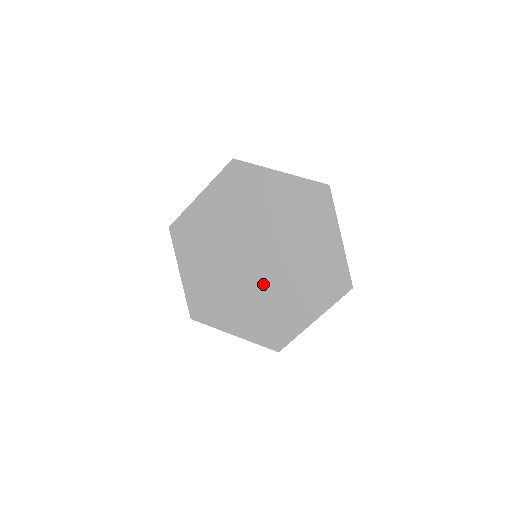
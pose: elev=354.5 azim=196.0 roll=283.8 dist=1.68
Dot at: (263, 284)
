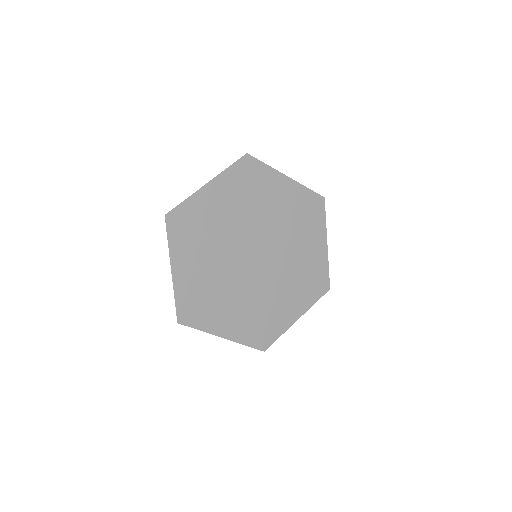
Dot at: (259, 284)
